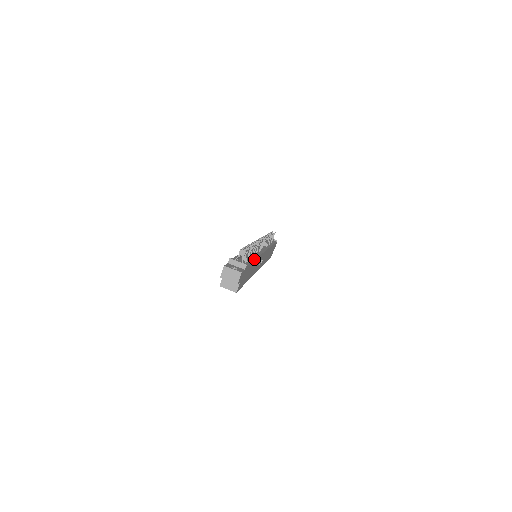
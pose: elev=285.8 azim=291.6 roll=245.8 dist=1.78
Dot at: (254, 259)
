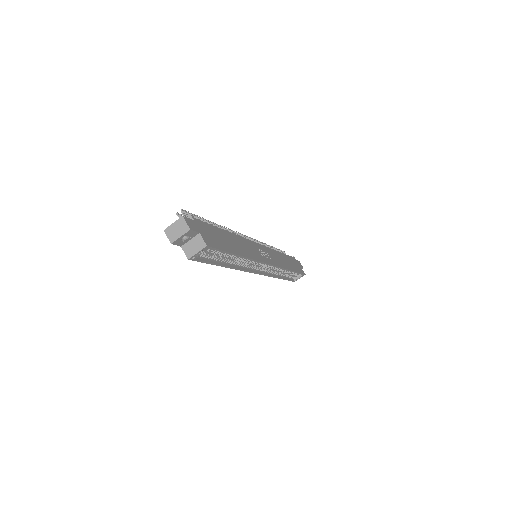
Dot at: (223, 230)
